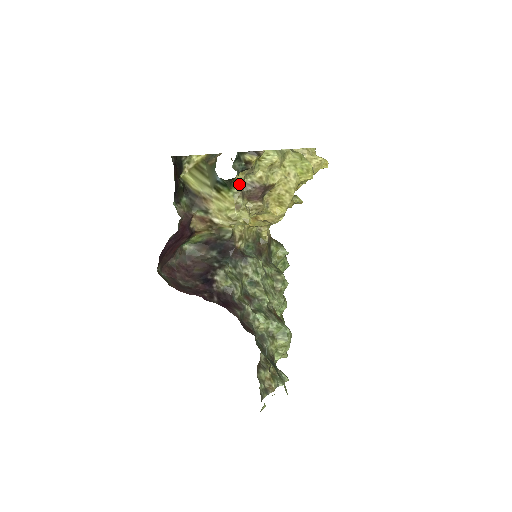
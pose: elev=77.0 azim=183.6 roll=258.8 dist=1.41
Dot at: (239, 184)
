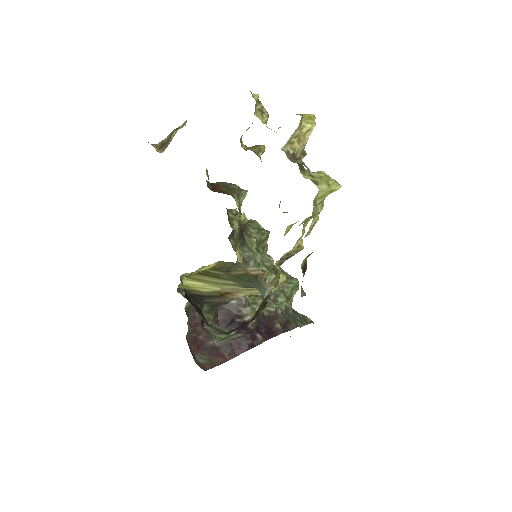
Dot at: occluded
